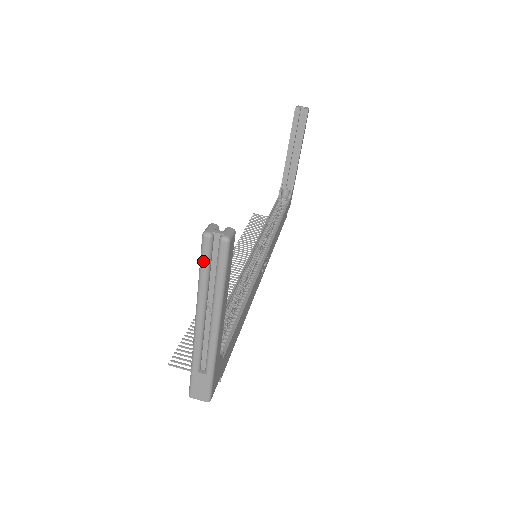
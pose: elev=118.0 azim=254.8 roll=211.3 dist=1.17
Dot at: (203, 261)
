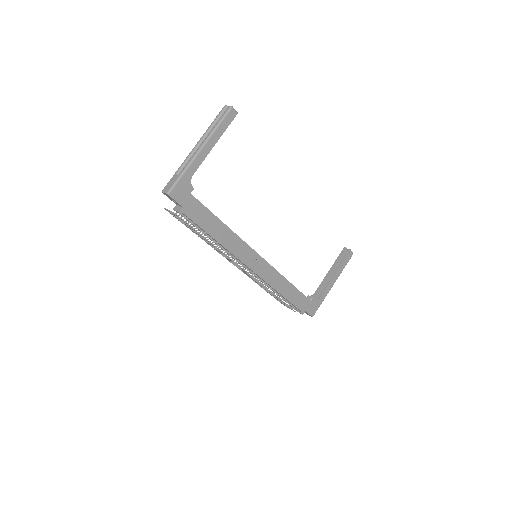
Dot at: (217, 116)
